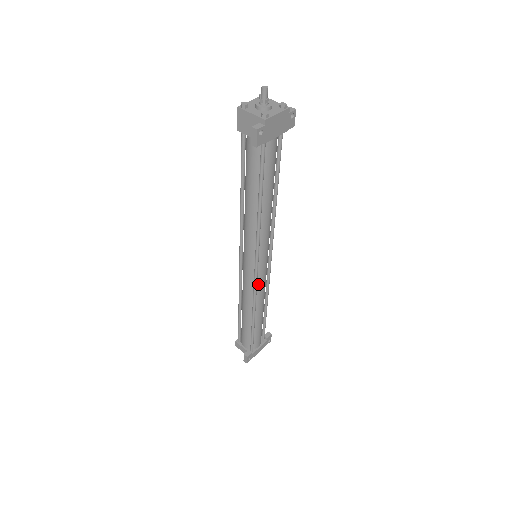
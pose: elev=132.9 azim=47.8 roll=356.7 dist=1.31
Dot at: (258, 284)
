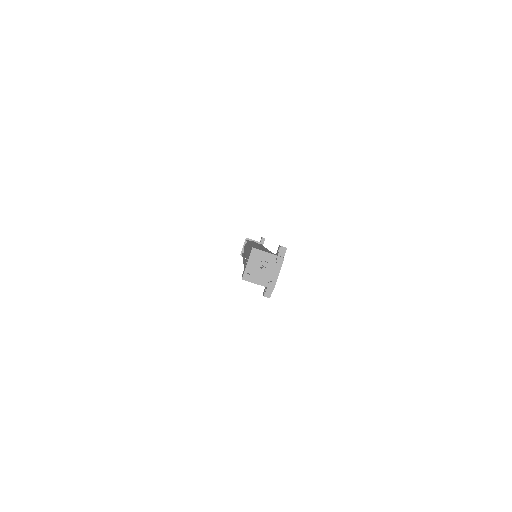
Dot at: occluded
